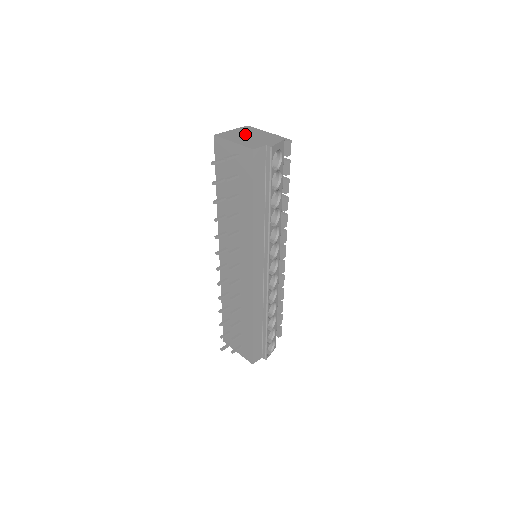
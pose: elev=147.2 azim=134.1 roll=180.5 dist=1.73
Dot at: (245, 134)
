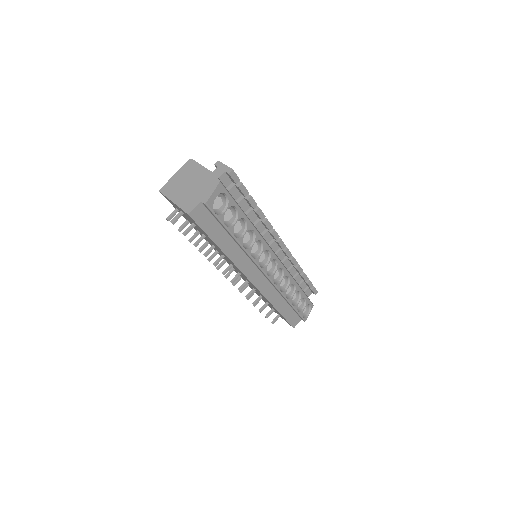
Dot at: (185, 181)
